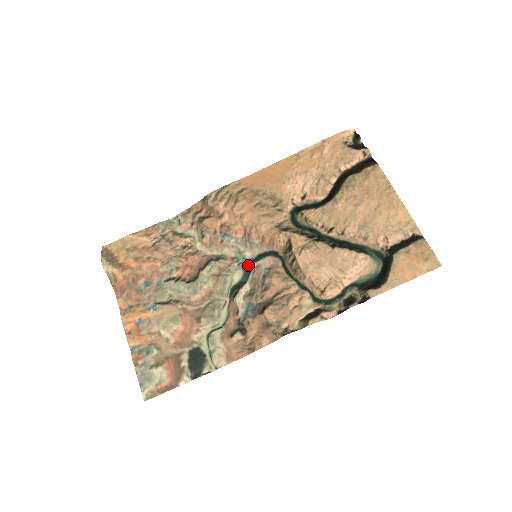
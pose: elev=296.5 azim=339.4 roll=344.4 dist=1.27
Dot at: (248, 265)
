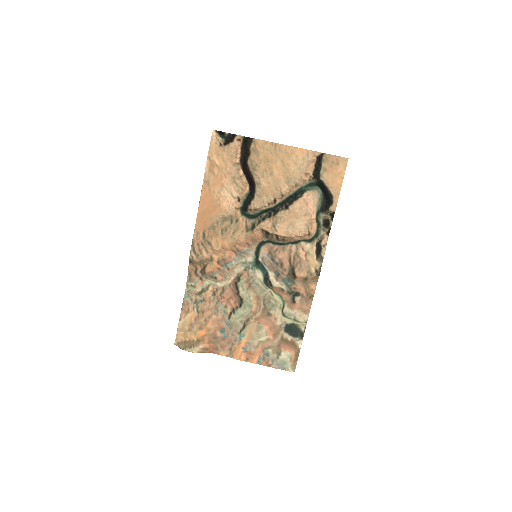
Dot at: (257, 264)
